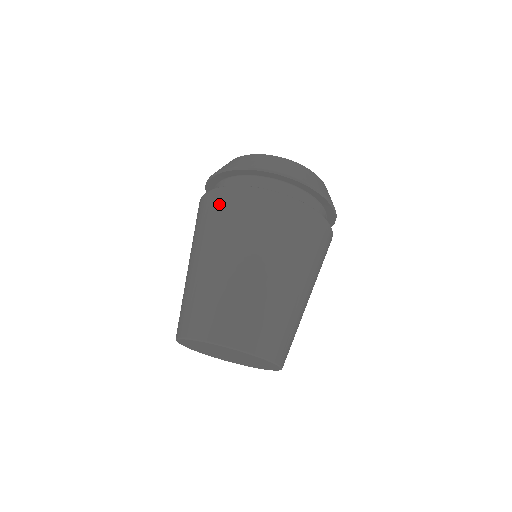
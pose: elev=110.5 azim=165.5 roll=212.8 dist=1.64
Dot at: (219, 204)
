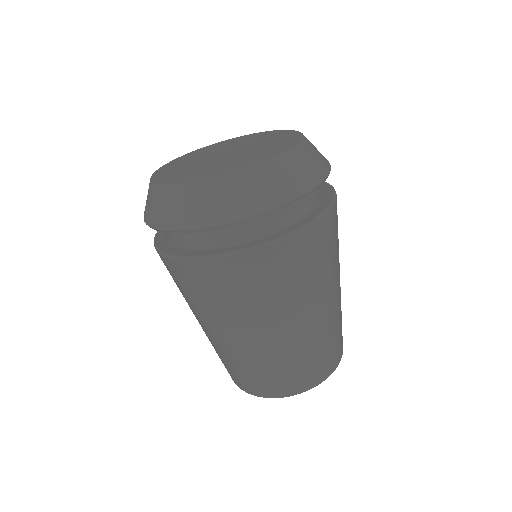
Dot at: occluded
